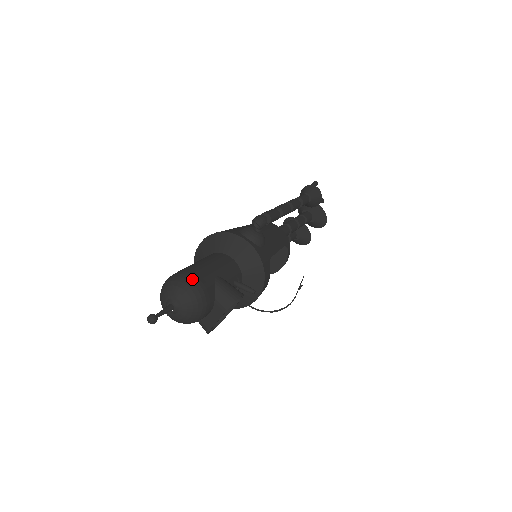
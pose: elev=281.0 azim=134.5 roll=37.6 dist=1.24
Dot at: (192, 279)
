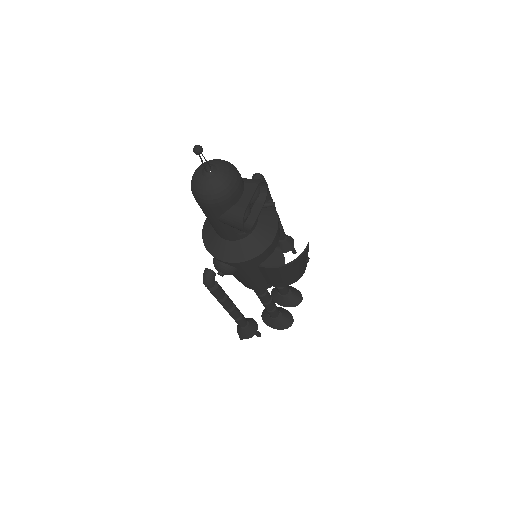
Dot at: occluded
